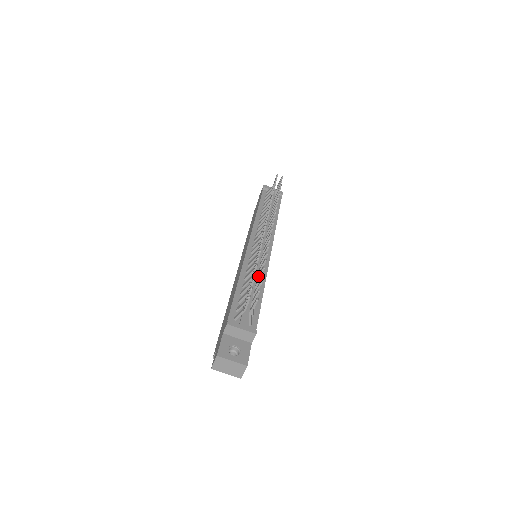
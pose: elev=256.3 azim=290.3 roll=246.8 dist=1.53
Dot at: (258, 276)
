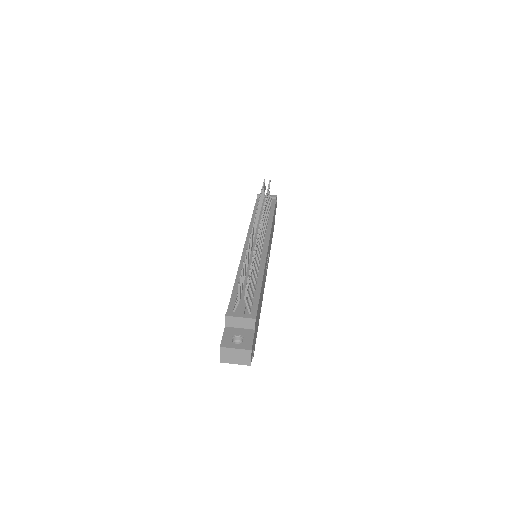
Dot at: occluded
